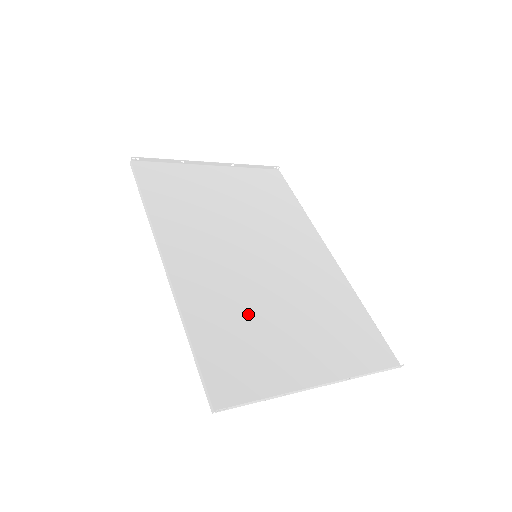
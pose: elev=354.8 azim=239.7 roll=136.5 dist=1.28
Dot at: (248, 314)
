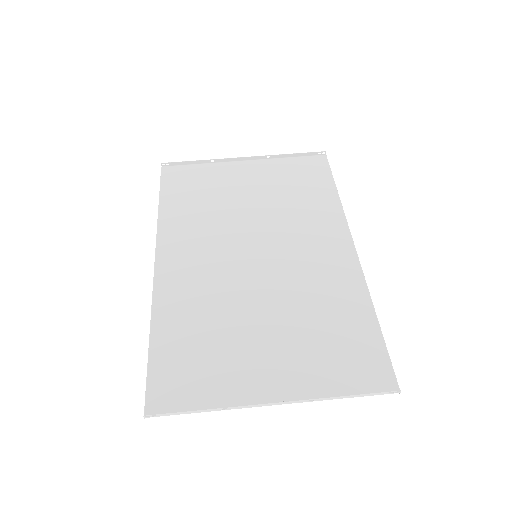
Dot at: (220, 319)
